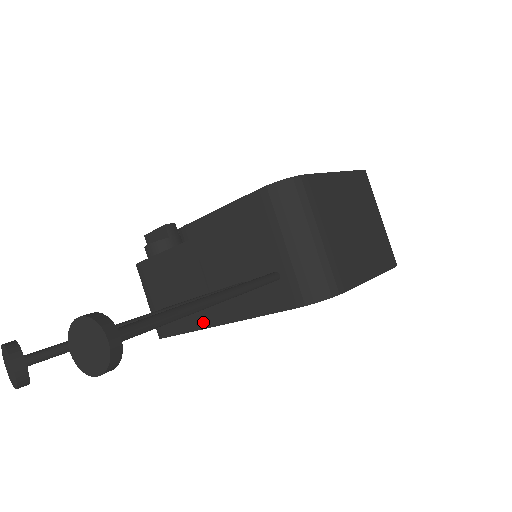
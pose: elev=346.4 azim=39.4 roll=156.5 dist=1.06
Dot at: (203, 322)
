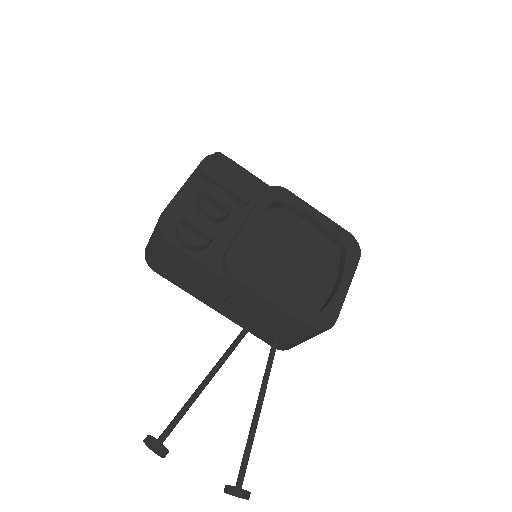
Dot at: (202, 300)
